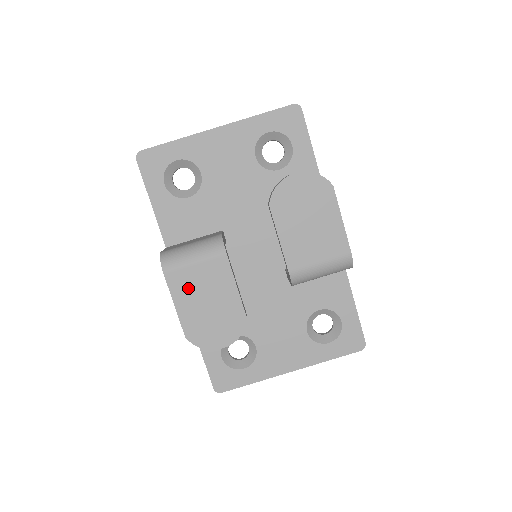
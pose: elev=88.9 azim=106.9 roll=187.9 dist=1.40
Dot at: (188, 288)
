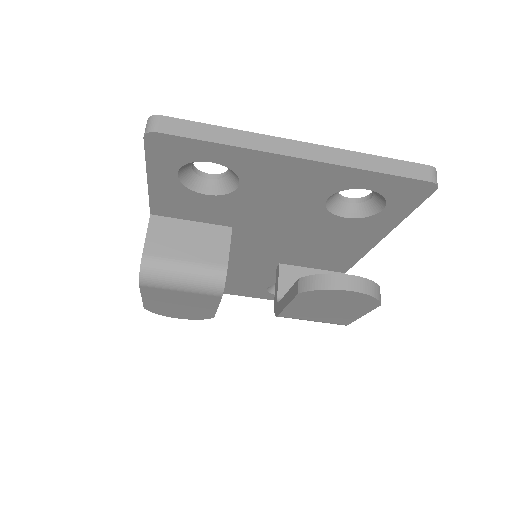
Dot at: (163, 296)
